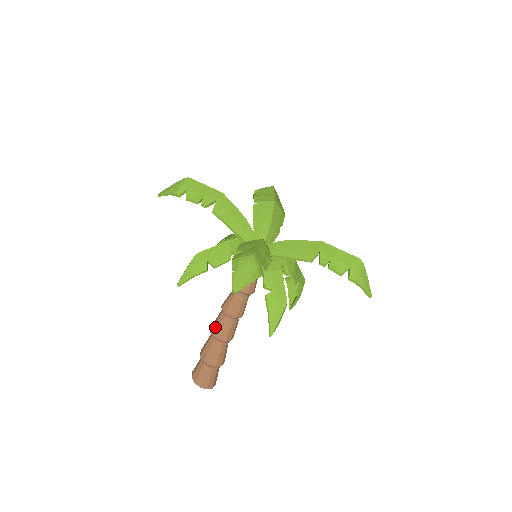
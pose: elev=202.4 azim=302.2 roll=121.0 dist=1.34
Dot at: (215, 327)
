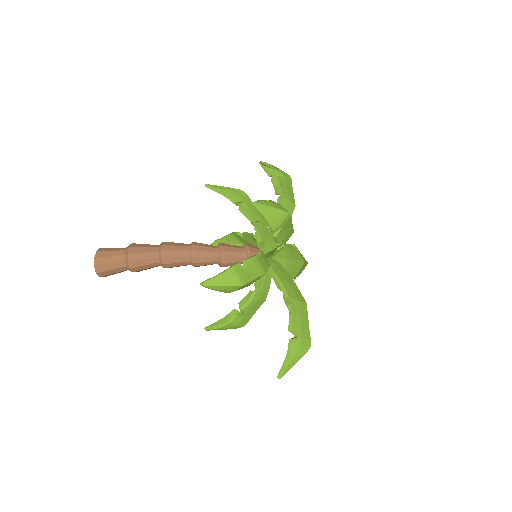
Dot at: (172, 243)
